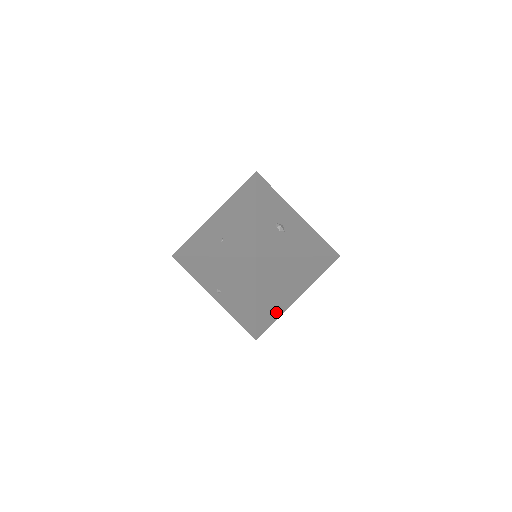
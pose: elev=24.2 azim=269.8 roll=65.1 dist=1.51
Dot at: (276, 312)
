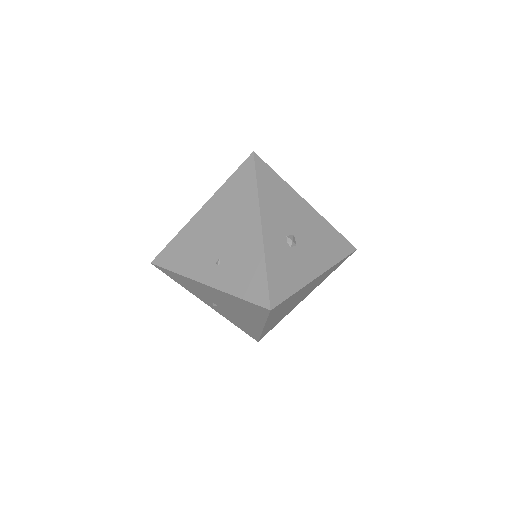
Dot at: (282, 317)
